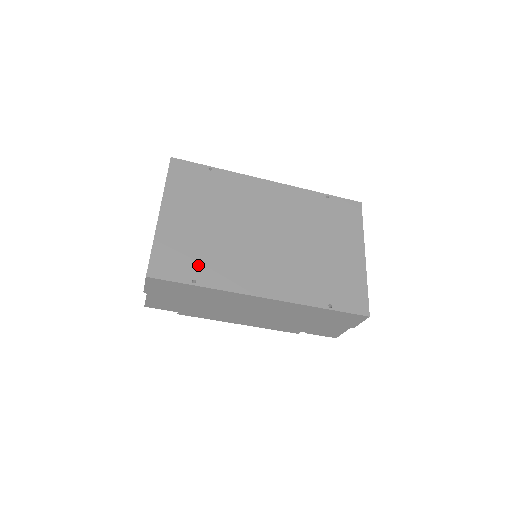
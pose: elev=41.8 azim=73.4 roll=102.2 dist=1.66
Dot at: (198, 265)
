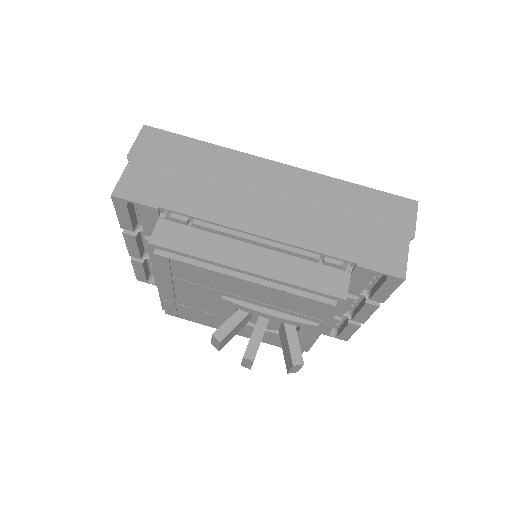
Dot at: occluded
